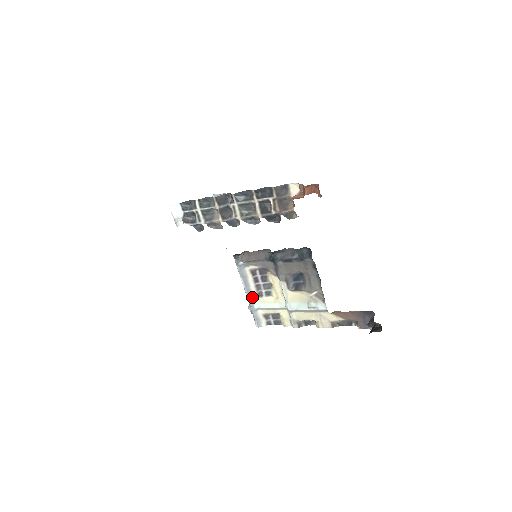
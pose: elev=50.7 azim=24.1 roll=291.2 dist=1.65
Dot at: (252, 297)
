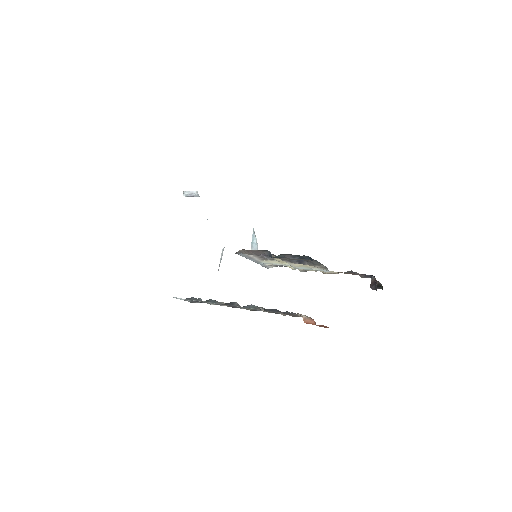
Dot at: (257, 261)
